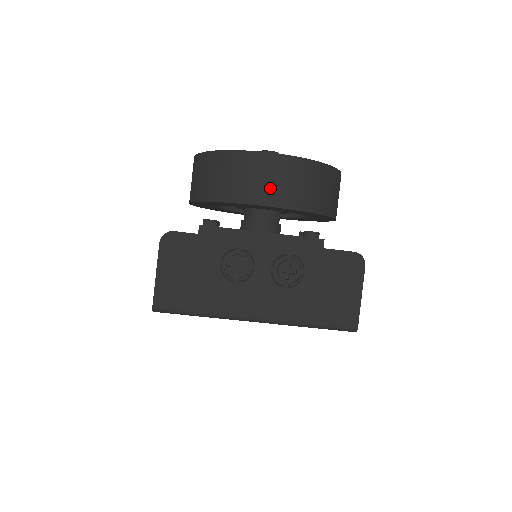
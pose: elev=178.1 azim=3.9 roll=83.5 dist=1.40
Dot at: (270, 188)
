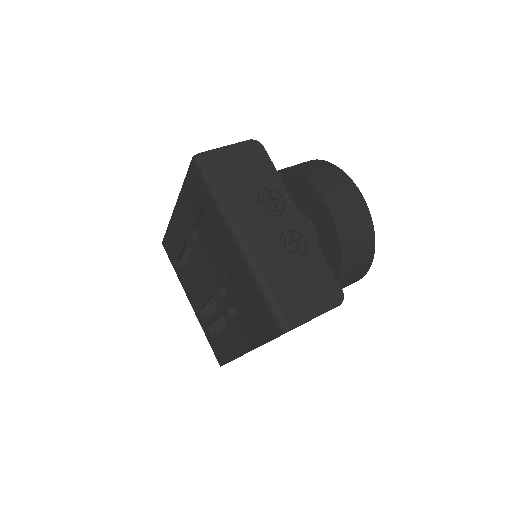
Dot at: (338, 200)
